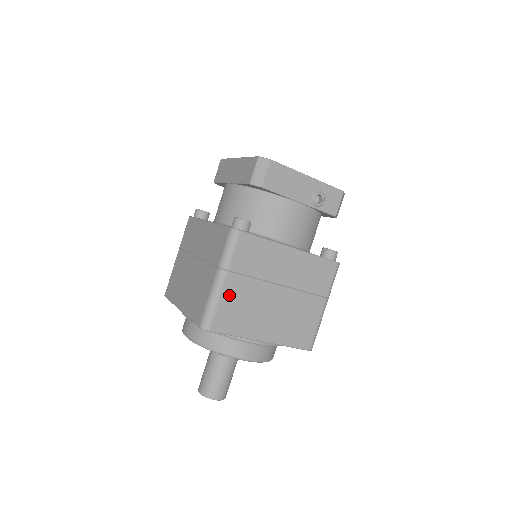
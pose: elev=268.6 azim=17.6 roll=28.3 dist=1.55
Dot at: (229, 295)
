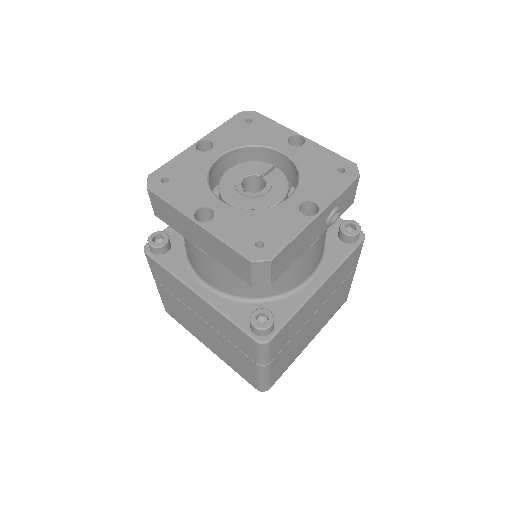
Dot at: (276, 366)
